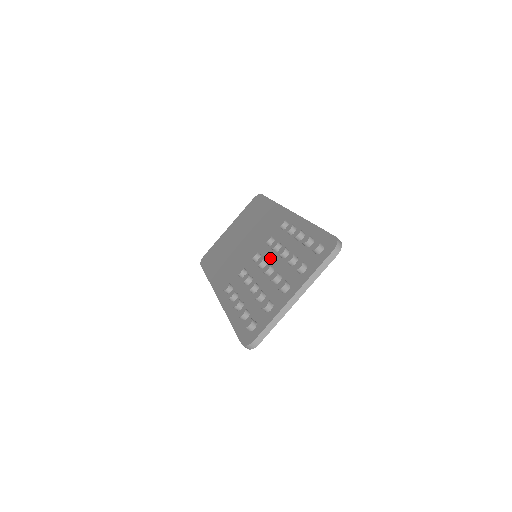
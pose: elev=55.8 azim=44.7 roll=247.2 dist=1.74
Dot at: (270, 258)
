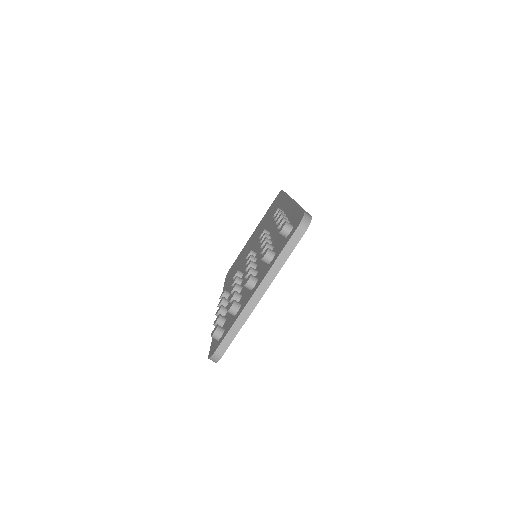
Dot at: (259, 254)
